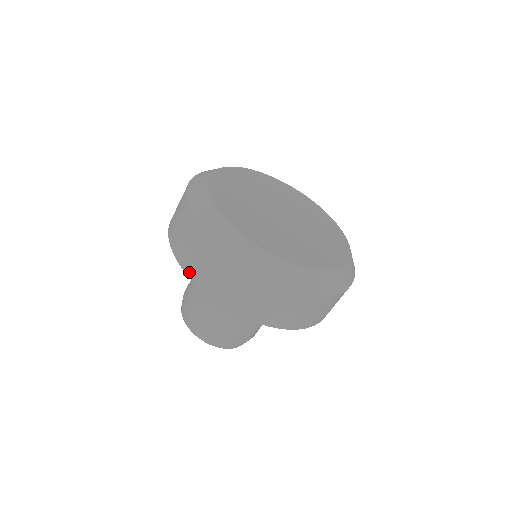
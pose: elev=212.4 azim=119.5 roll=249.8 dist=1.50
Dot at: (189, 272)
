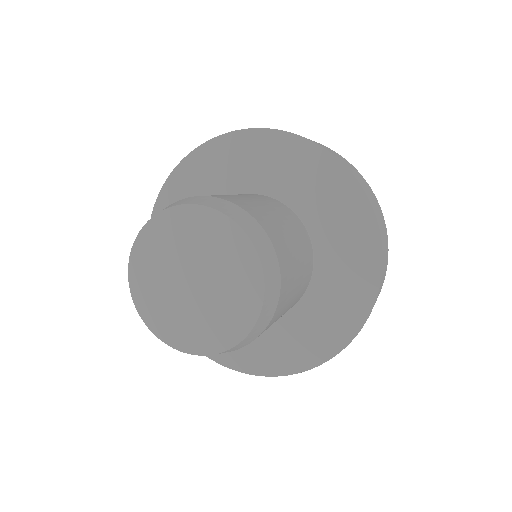
Dot at: (295, 134)
